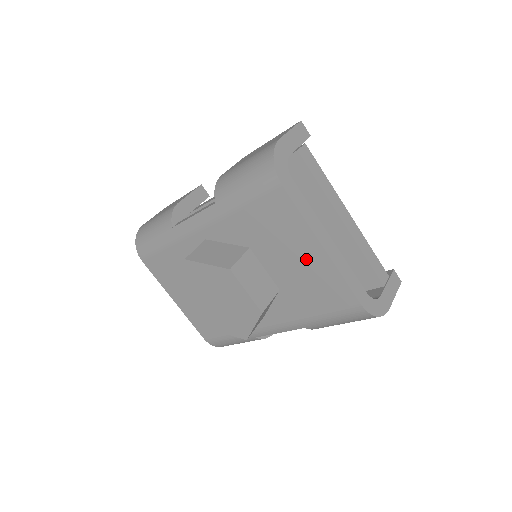
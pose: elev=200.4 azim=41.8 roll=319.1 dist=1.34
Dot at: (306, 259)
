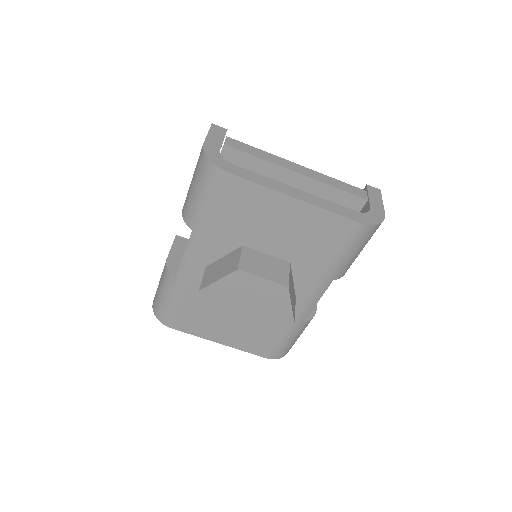
Dot at: (290, 219)
